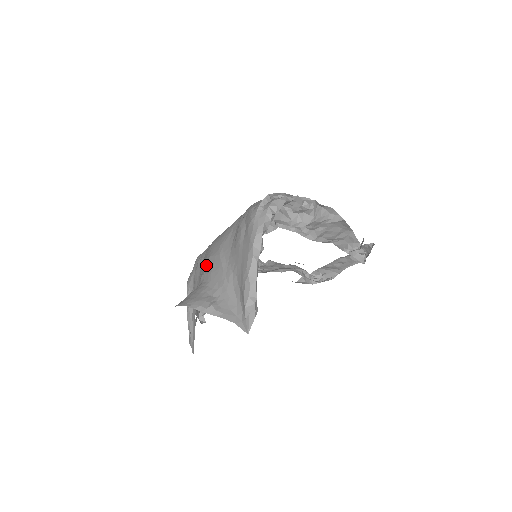
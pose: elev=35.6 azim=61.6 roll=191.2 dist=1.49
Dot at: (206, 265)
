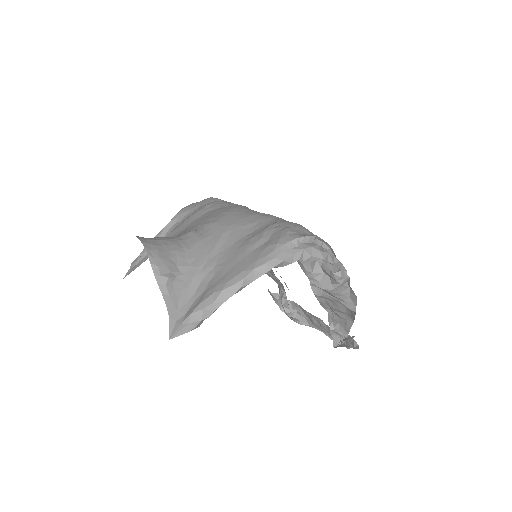
Dot at: (205, 226)
